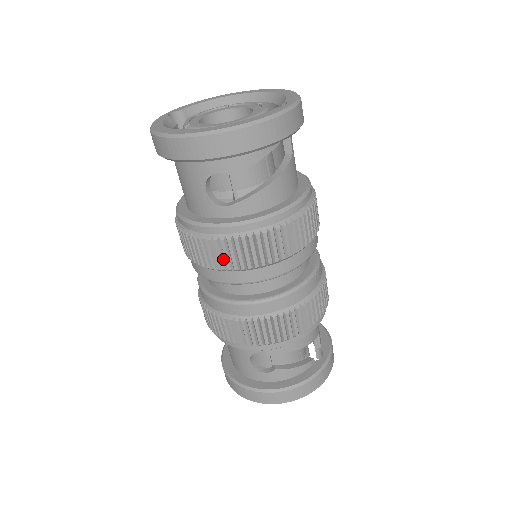
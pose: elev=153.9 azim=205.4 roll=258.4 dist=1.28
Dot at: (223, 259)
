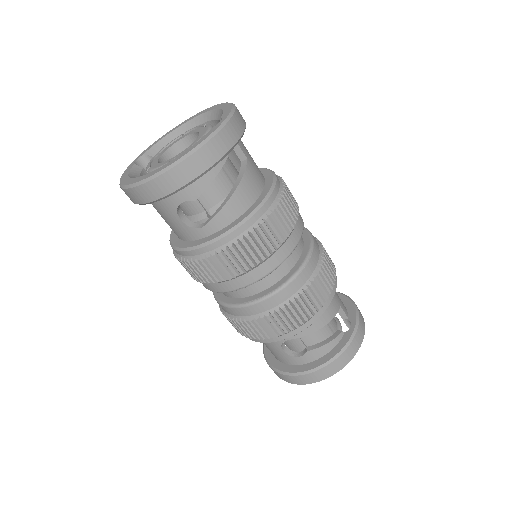
Dot at: (217, 273)
